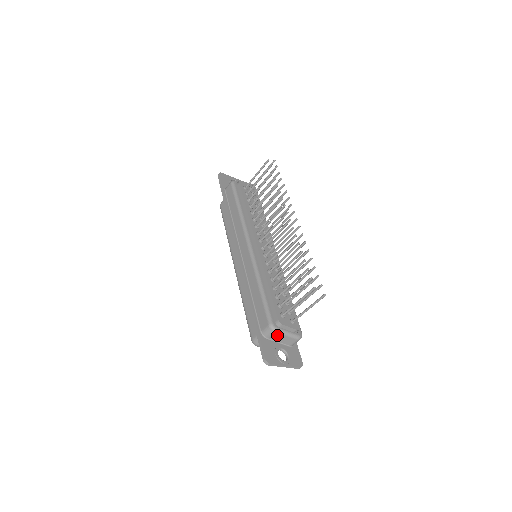
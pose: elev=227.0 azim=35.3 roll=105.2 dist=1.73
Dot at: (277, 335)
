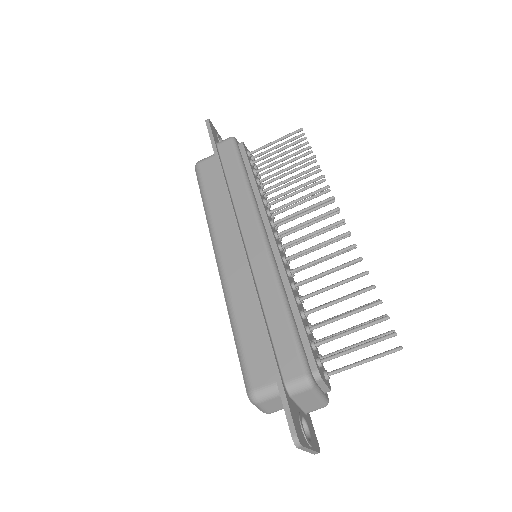
Dot at: (308, 394)
